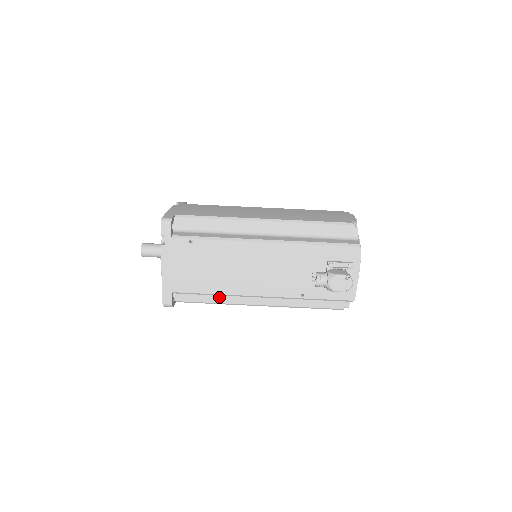
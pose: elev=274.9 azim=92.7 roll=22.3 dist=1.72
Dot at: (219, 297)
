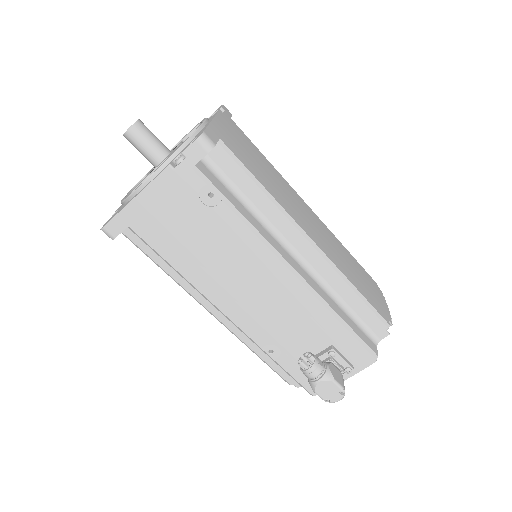
Dot at: occluded
